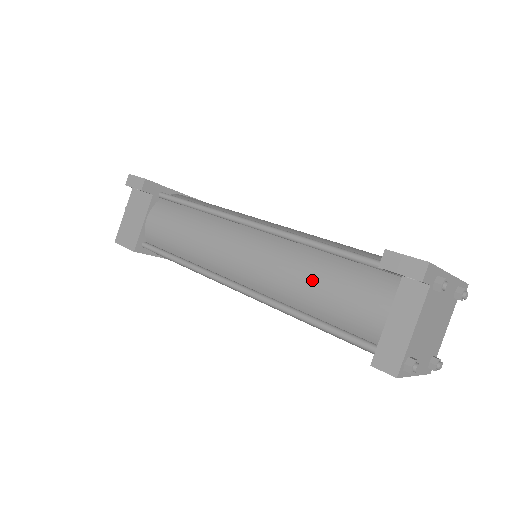
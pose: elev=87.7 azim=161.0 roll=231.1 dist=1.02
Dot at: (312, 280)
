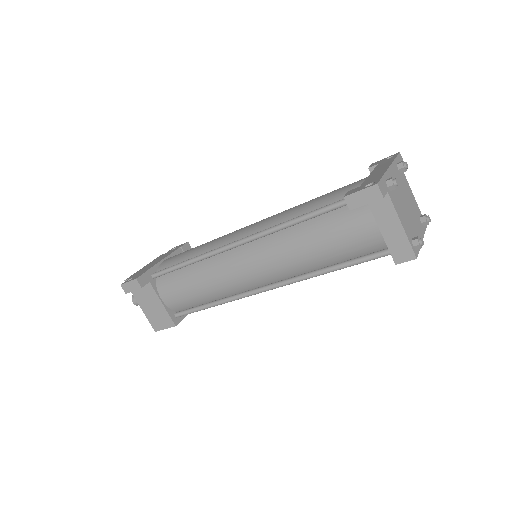
Dot at: (313, 246)
